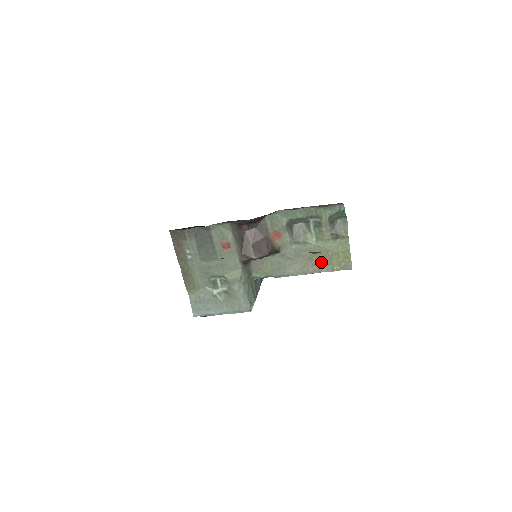
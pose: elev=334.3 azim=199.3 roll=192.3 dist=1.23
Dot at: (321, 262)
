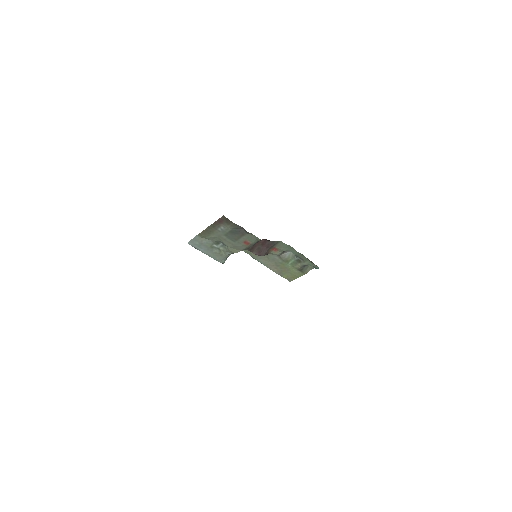
Dot at: (281, 270)
